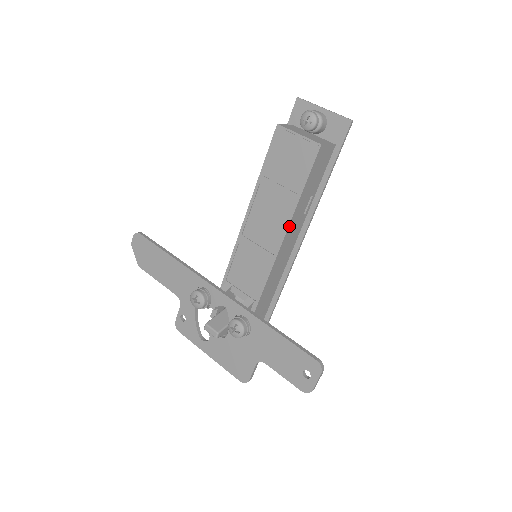
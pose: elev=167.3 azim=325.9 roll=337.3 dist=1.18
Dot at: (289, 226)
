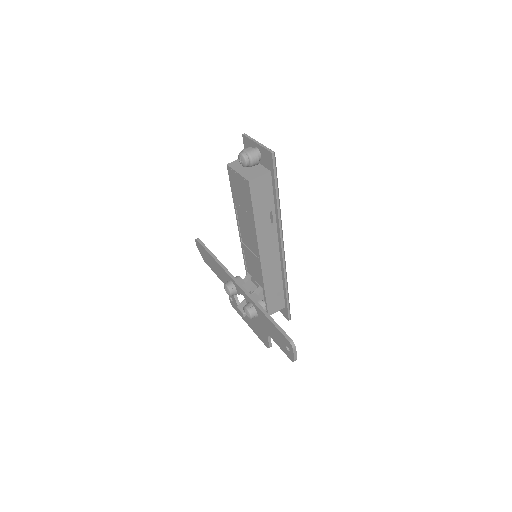
Dot at: (258, 238)
